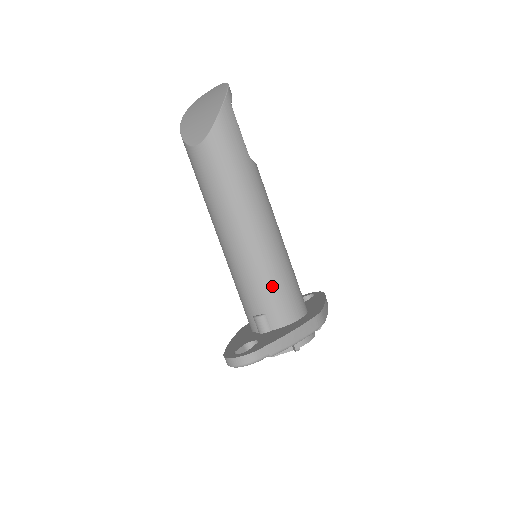
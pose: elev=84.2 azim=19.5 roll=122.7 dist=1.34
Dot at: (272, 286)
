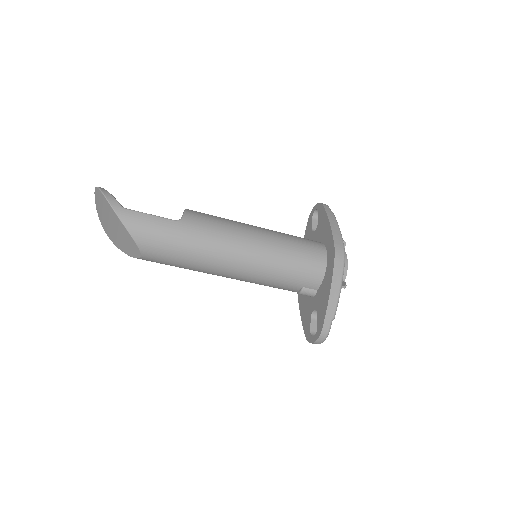
Dot at: (288, 272)
